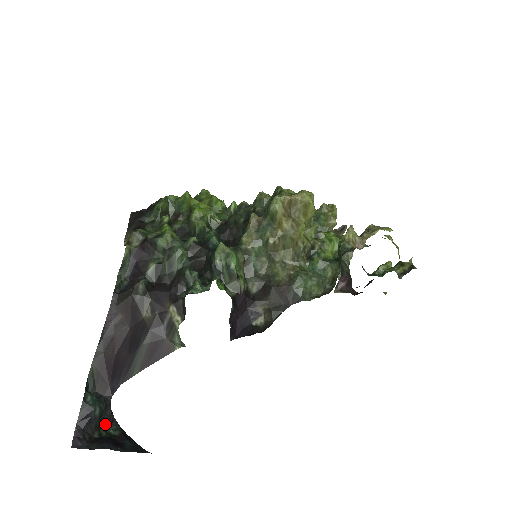
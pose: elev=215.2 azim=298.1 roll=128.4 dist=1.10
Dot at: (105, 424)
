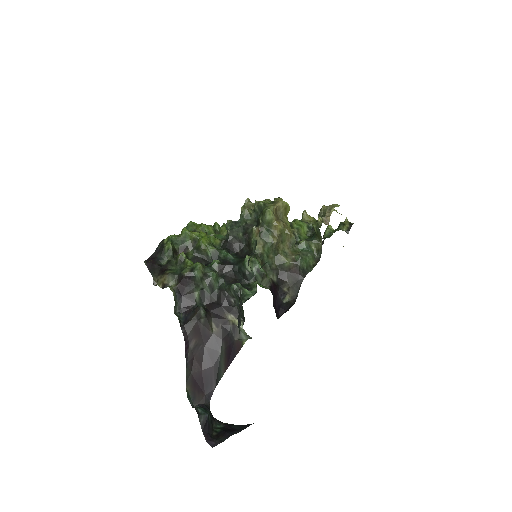
Dot at: (212, 424)
